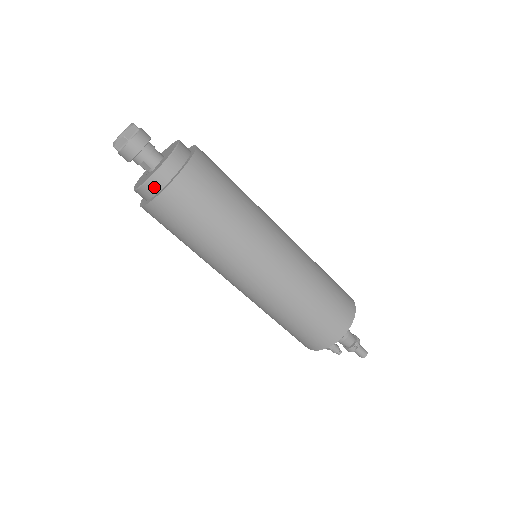
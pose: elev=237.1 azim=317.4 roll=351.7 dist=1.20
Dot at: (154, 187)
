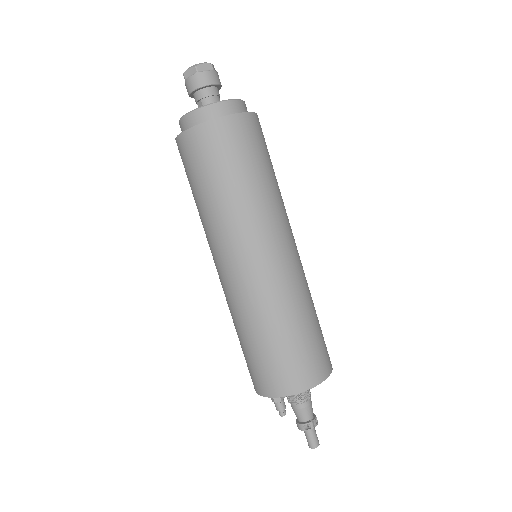
Dot at: (193, 121)
